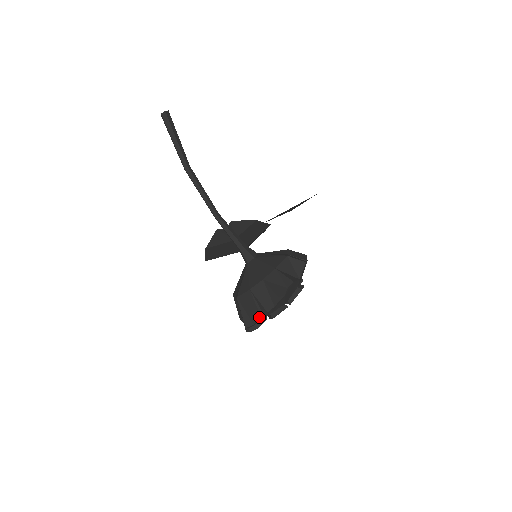
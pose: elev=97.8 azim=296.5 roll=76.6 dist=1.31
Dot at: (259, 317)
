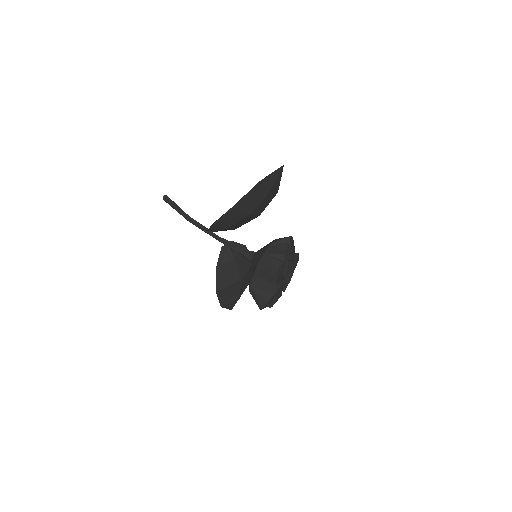
Dot at: (279, 263)
